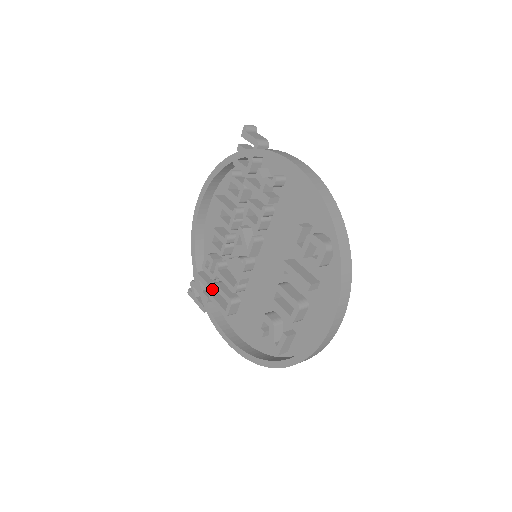
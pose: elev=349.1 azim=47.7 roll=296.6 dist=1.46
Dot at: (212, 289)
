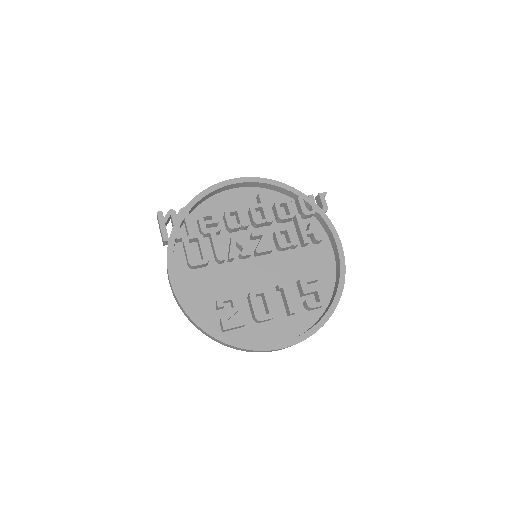
Dot at: (195, 236)
